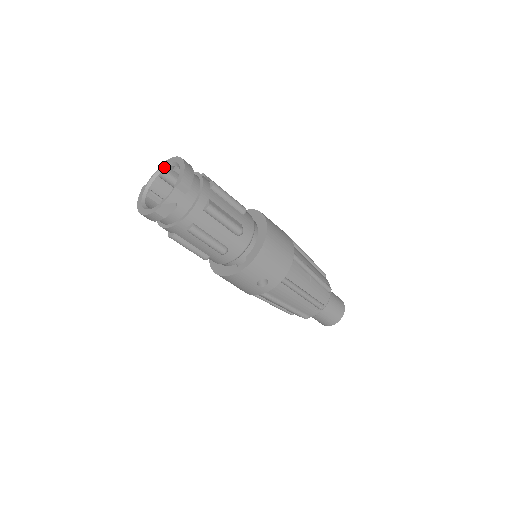
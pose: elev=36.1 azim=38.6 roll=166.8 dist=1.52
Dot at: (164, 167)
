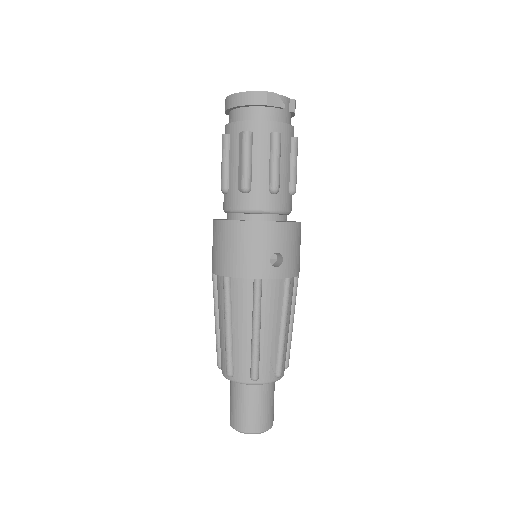
Dot at: occluded
